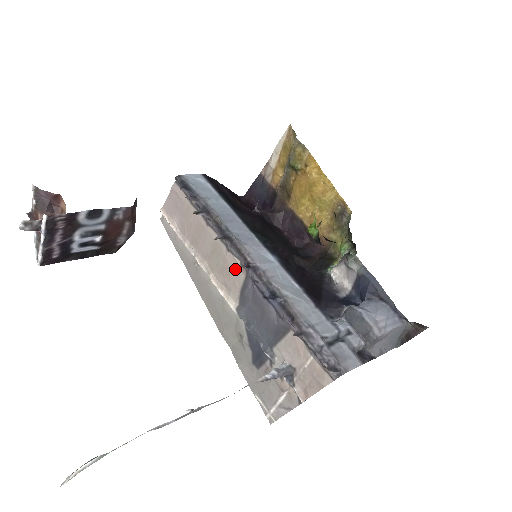
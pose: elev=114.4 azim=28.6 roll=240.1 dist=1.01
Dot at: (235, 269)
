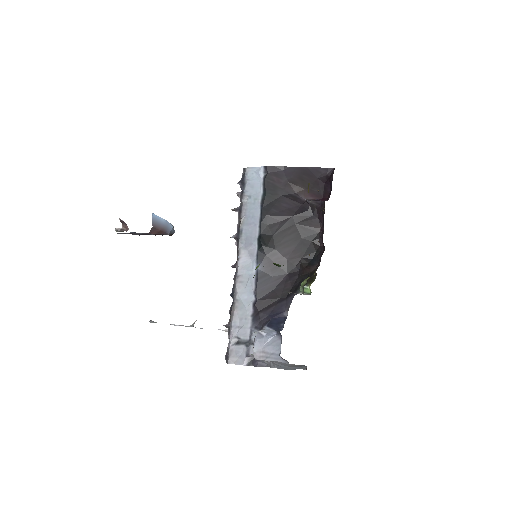
Dot at: occluded
